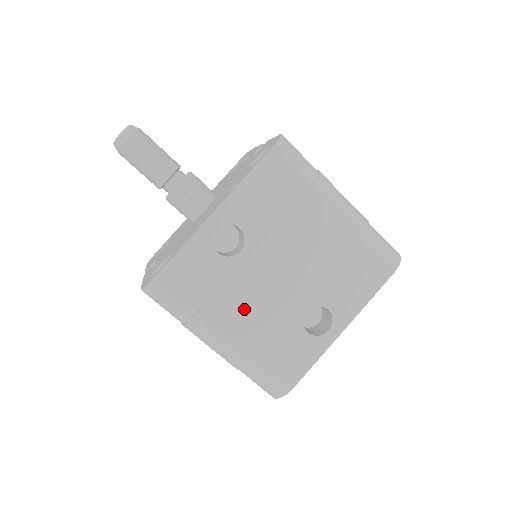
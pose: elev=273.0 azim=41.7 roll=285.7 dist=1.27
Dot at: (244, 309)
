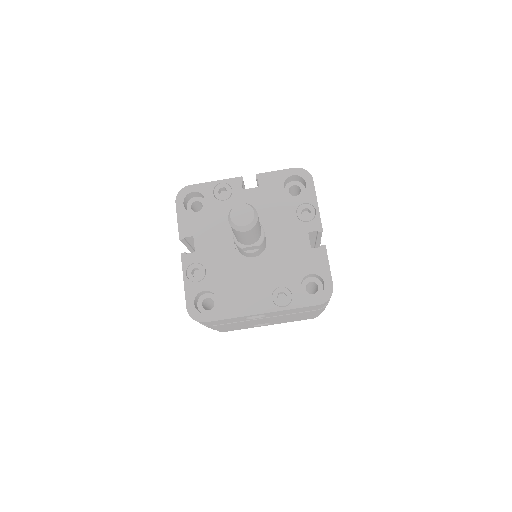
Dot at: (234, 325)
